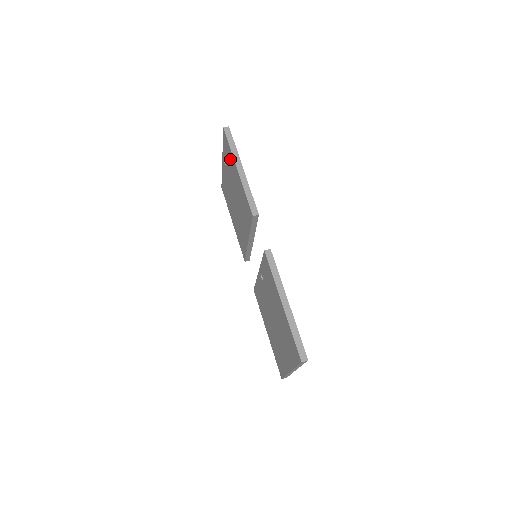
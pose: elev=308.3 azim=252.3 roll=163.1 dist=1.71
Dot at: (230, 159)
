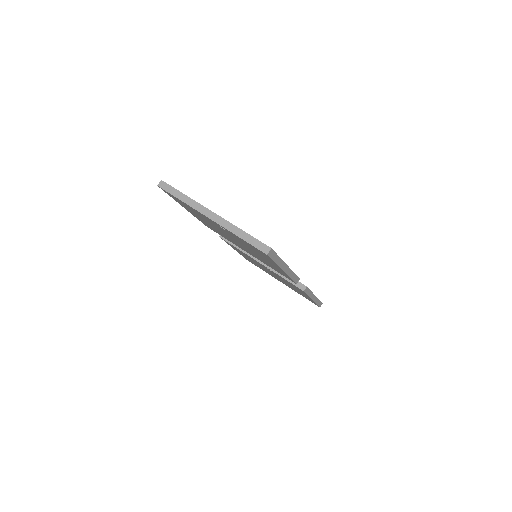
Dot at: occluded
